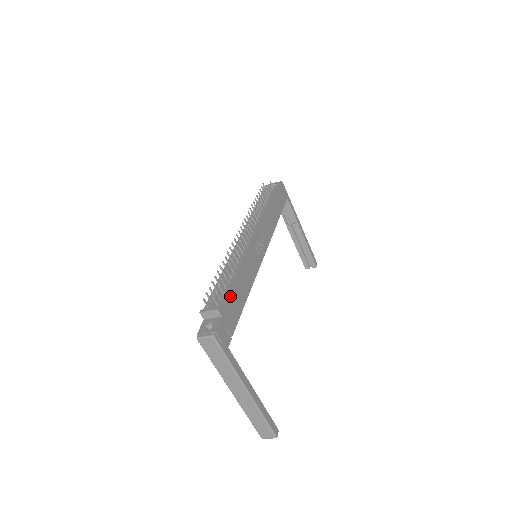
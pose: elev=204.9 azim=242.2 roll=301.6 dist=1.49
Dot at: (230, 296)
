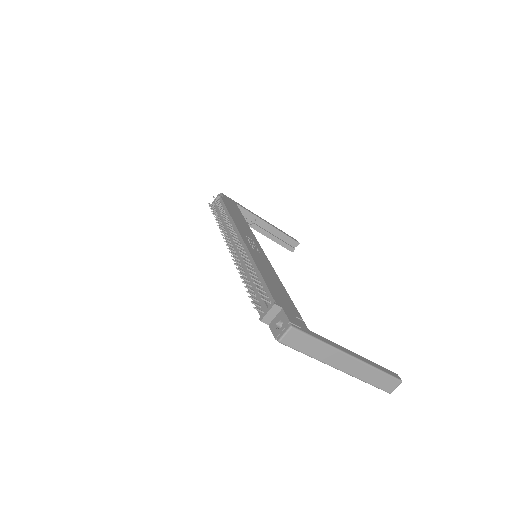
Dot at: (272, 290)
